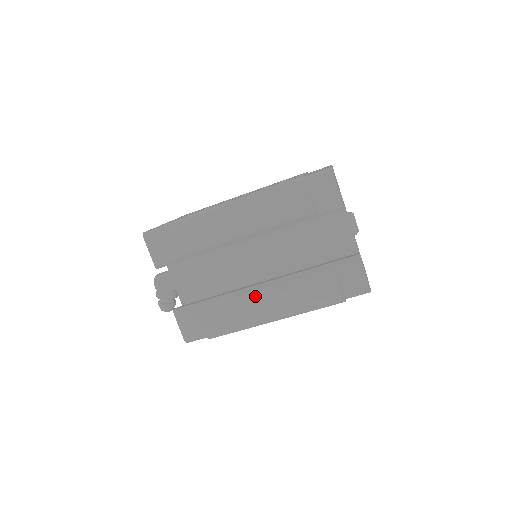
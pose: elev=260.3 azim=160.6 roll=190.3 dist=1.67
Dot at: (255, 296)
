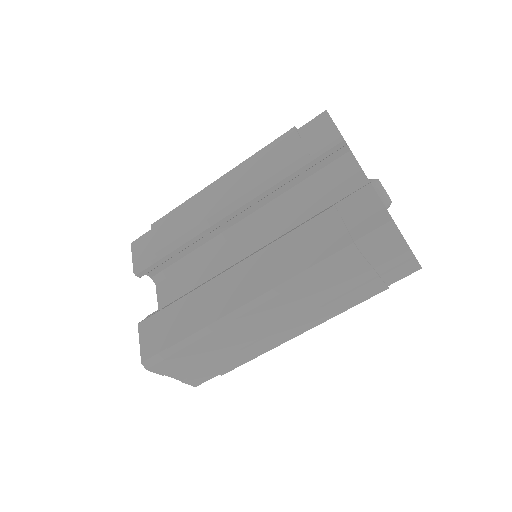
Dot at: (233, 273)
